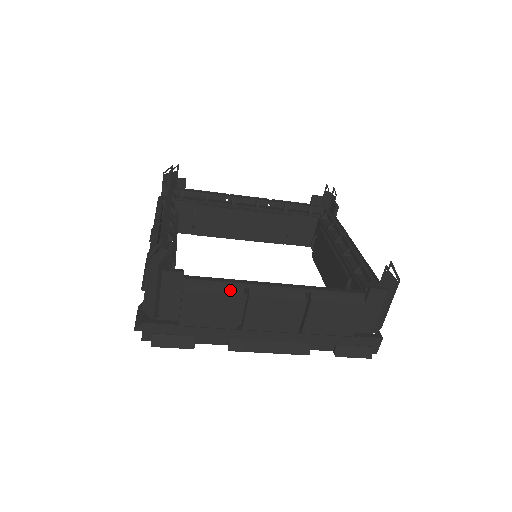
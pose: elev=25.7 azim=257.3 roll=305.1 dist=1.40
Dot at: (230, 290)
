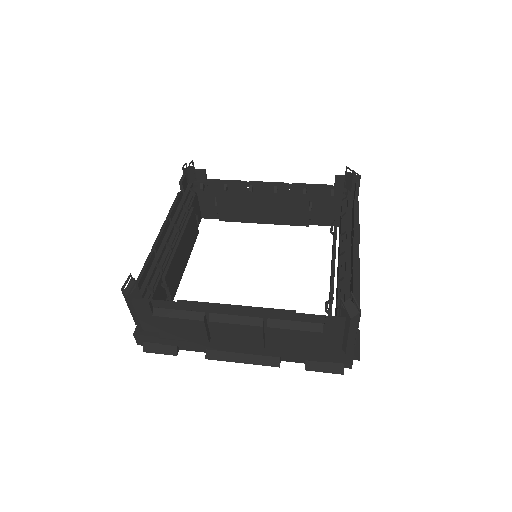
Dot at: (192, 316)
